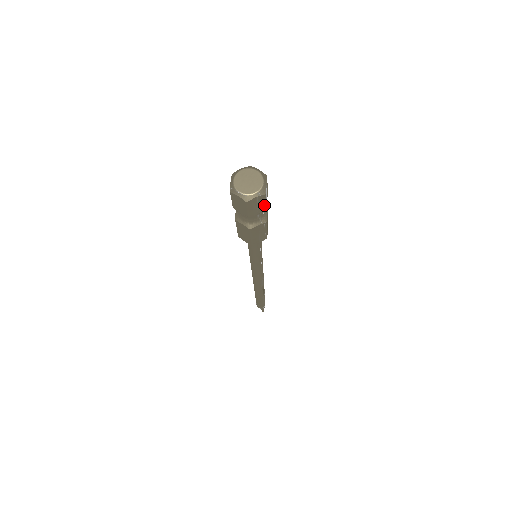
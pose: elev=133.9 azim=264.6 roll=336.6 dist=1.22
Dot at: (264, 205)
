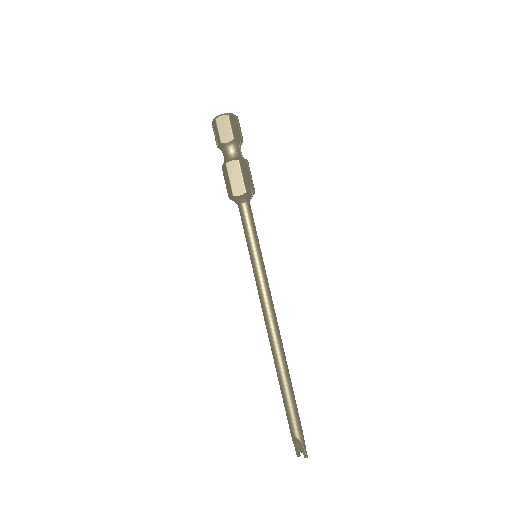
Dot at: (240, 132)
